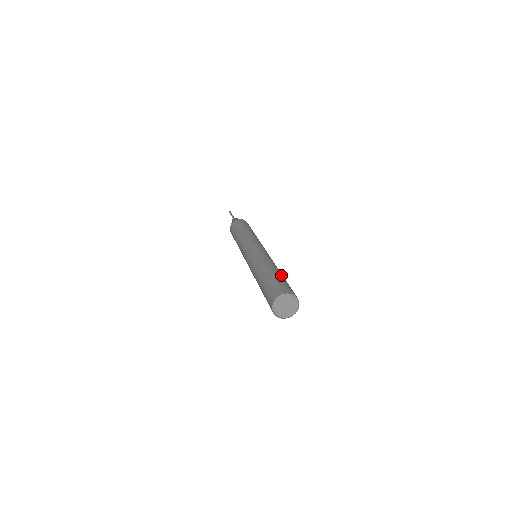
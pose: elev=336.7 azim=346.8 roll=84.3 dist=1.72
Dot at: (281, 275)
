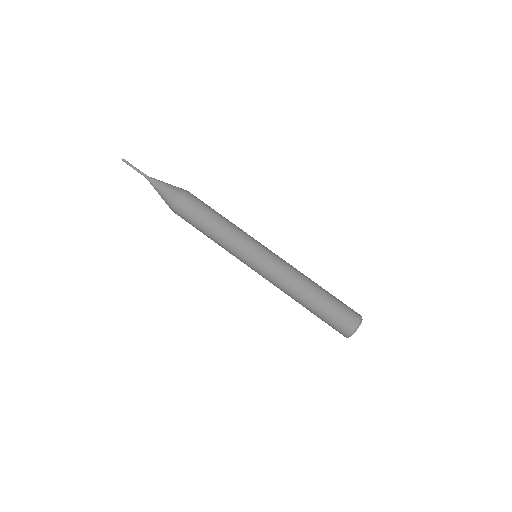
Dot at: (322, 299)
